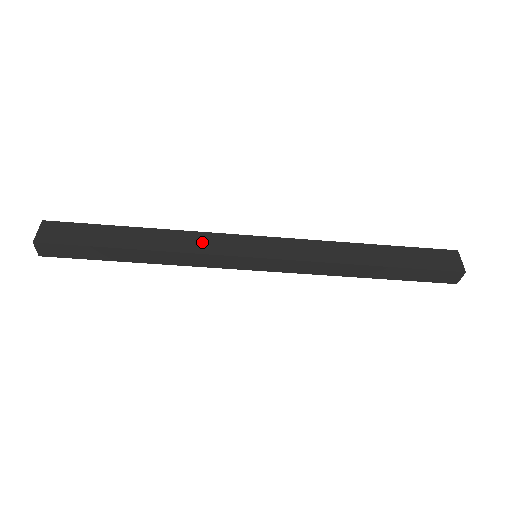
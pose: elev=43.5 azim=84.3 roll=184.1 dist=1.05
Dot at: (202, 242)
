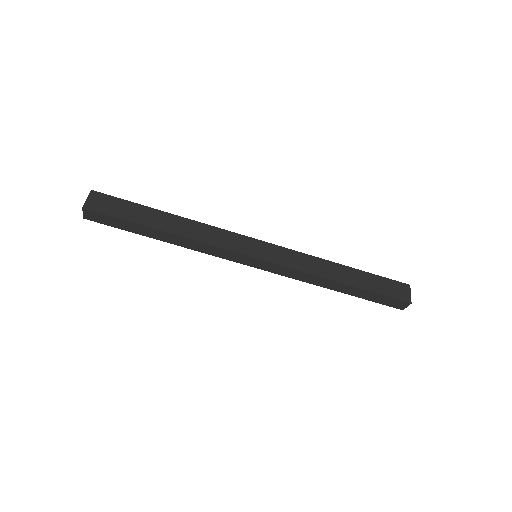
Dot at: (217, 236)
